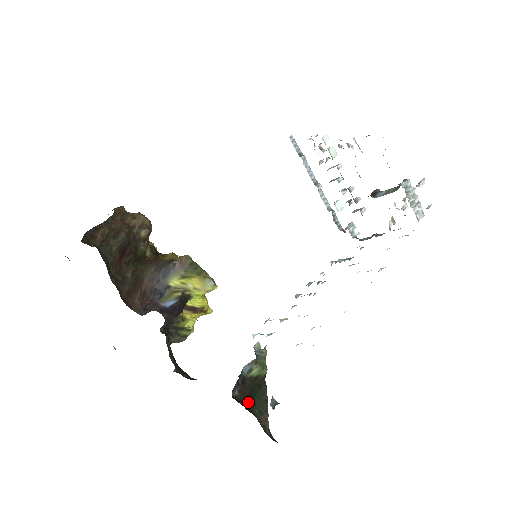
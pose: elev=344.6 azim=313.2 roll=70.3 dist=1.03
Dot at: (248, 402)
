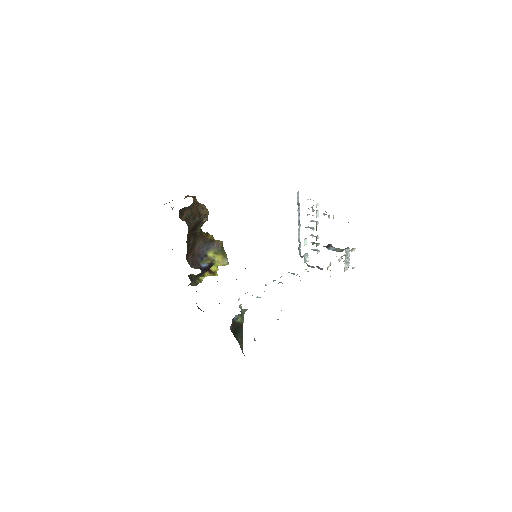
Dot at: (235, 334)
